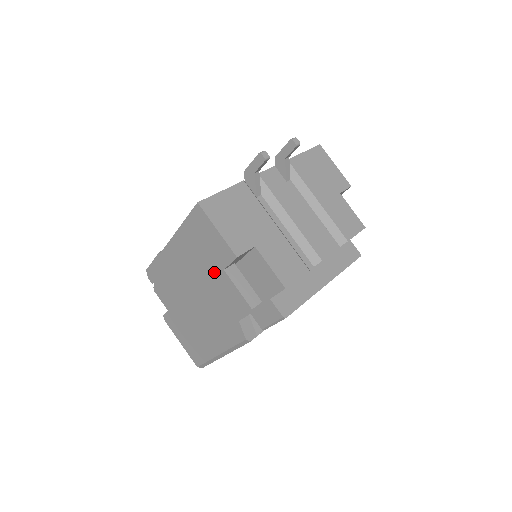
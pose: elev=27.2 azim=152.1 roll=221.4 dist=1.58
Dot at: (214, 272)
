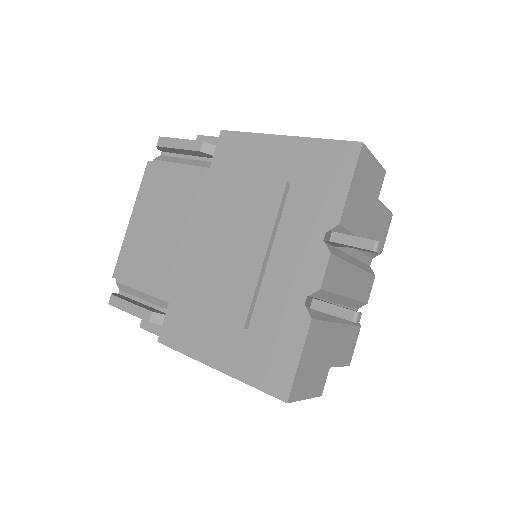
Dot at: occluded
